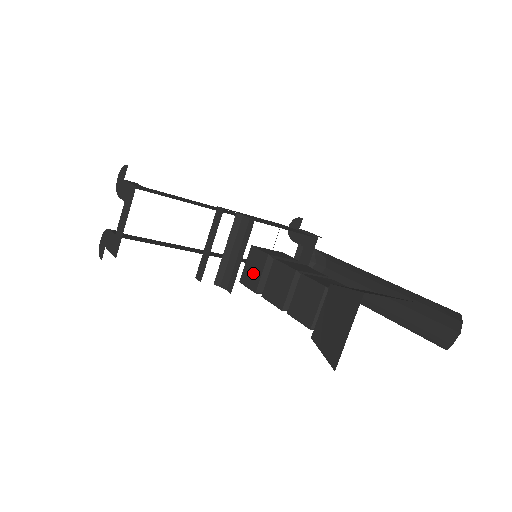
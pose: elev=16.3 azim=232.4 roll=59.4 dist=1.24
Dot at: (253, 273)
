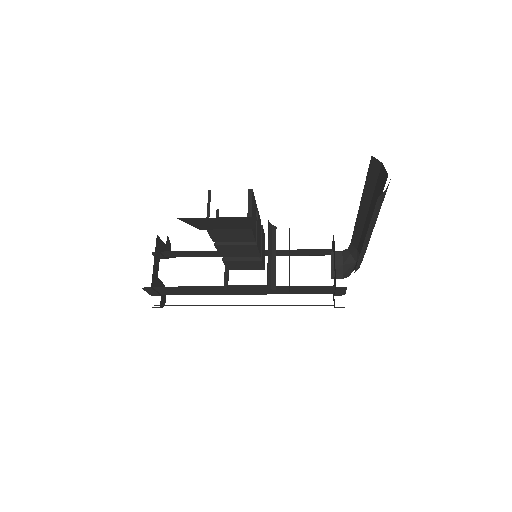
Dot at: occluded
